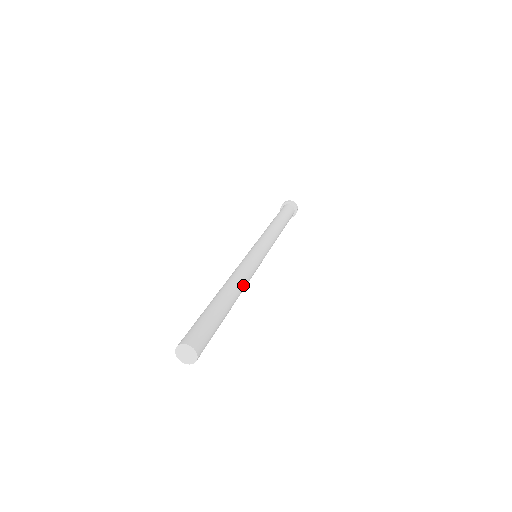
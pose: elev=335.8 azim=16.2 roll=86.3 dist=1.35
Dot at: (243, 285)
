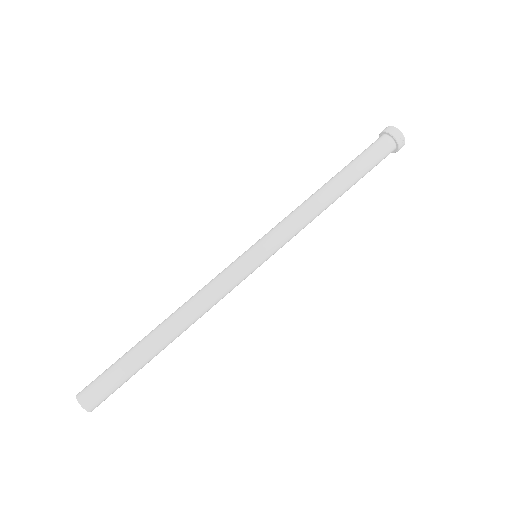
Dot at: (194, 314)
